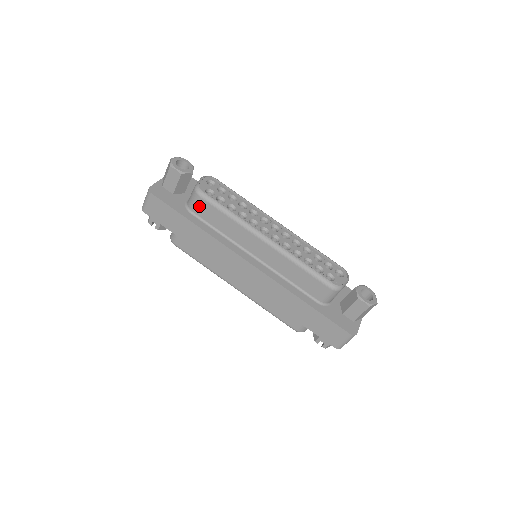
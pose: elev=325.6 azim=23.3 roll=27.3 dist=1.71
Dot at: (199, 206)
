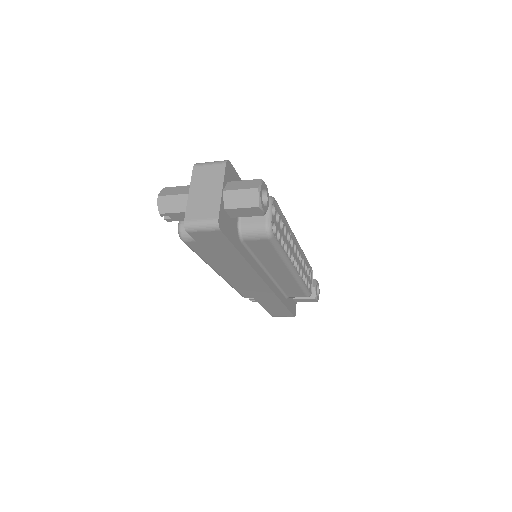
Dot at: (258, 242)
